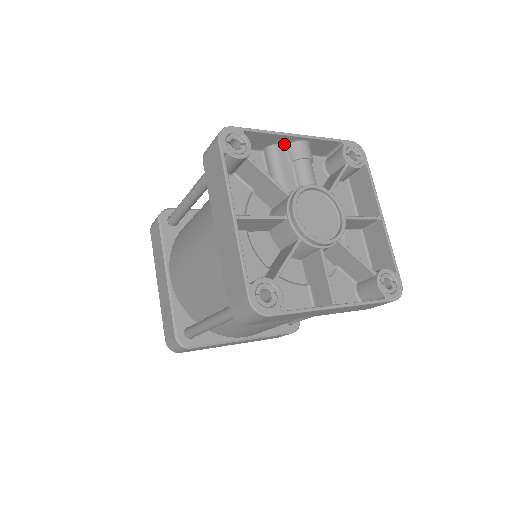
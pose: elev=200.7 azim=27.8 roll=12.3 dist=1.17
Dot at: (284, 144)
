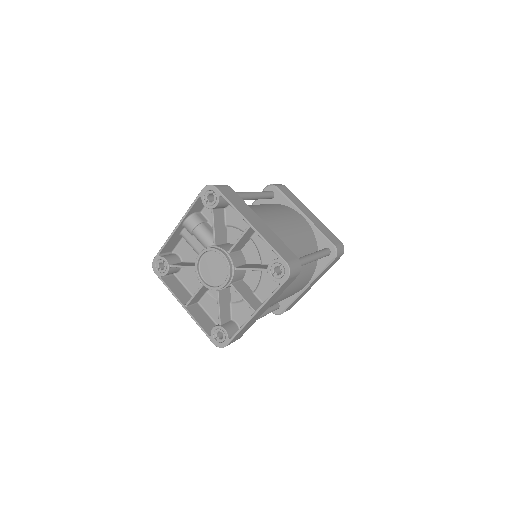
Dot at: (183, 228)
